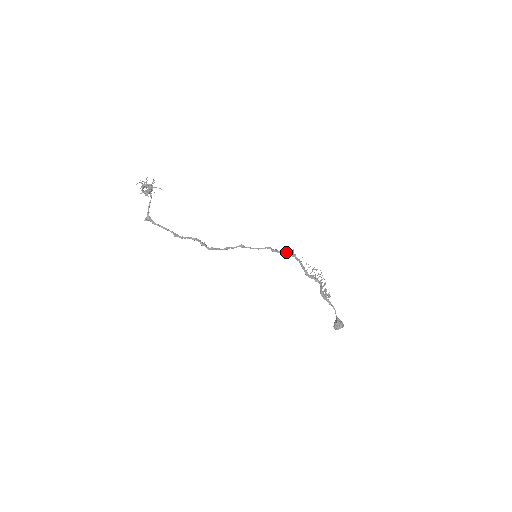
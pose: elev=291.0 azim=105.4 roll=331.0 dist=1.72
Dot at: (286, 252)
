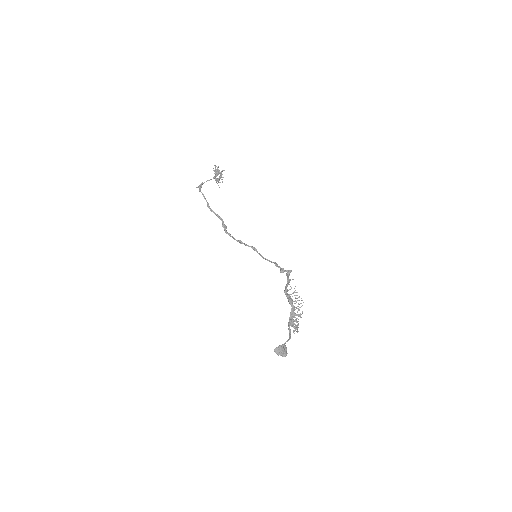
Dot at: (285, 270)
